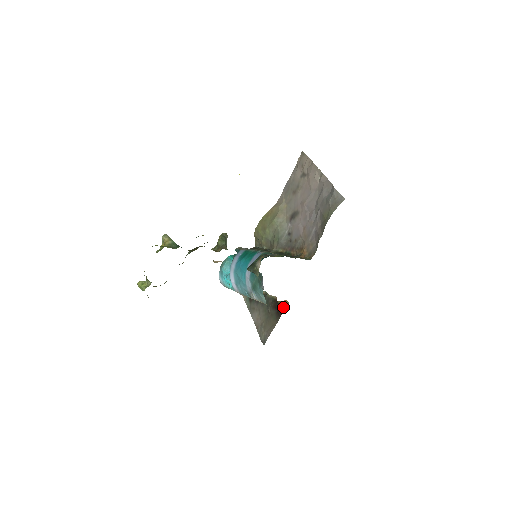
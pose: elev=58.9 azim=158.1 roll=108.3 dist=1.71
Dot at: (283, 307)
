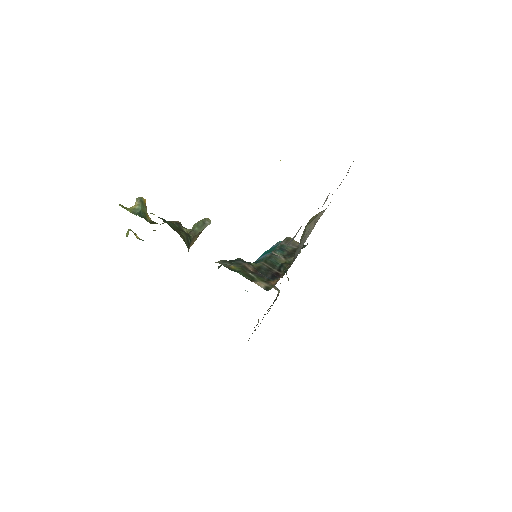
Dot at: (258, 322)
